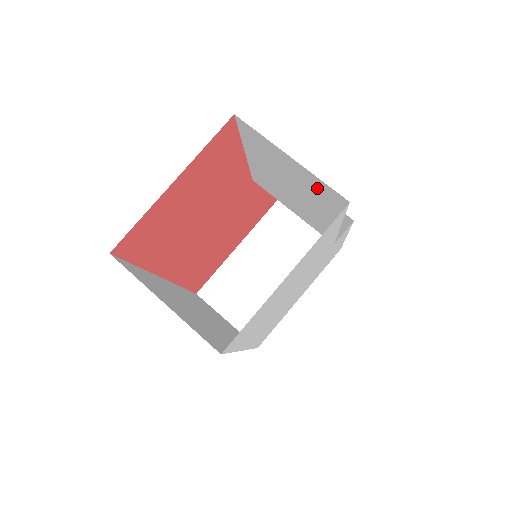
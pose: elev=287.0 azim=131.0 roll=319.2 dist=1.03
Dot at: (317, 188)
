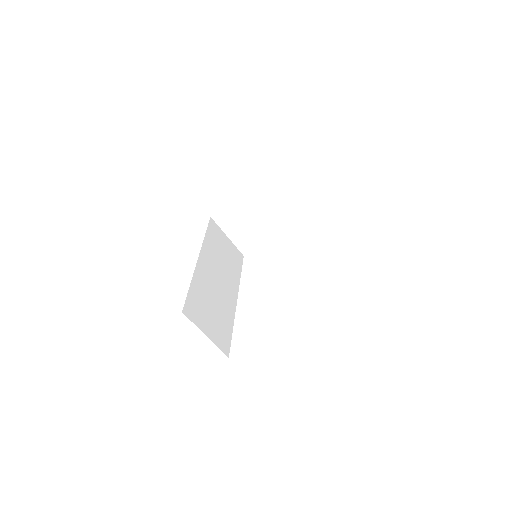
Dot at: occluded
